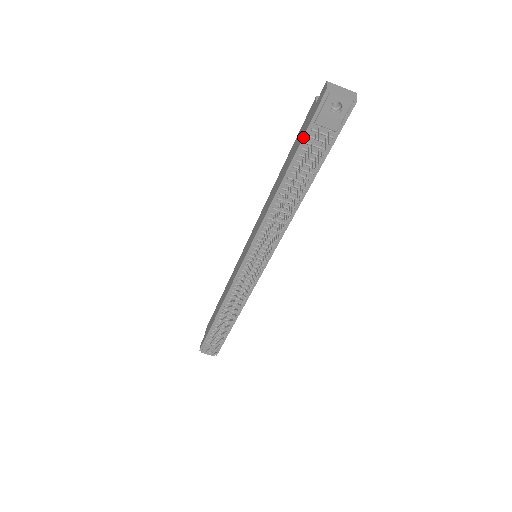
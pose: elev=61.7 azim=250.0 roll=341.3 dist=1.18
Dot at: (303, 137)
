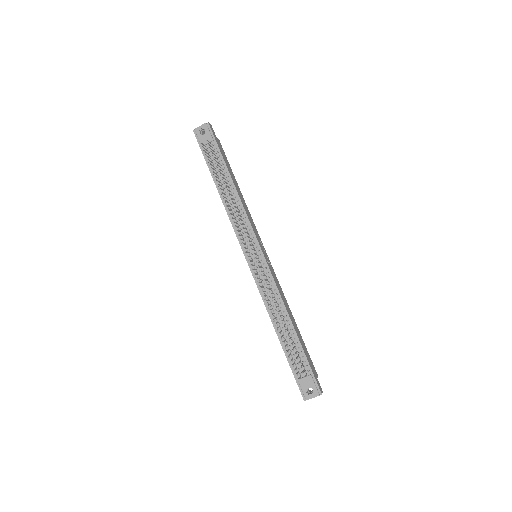
Dot at: (204, 157)
